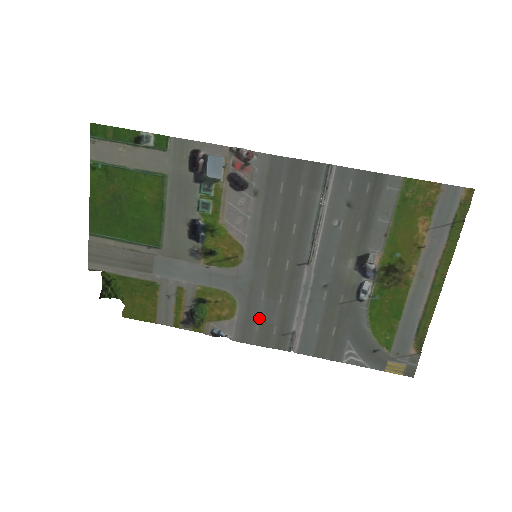
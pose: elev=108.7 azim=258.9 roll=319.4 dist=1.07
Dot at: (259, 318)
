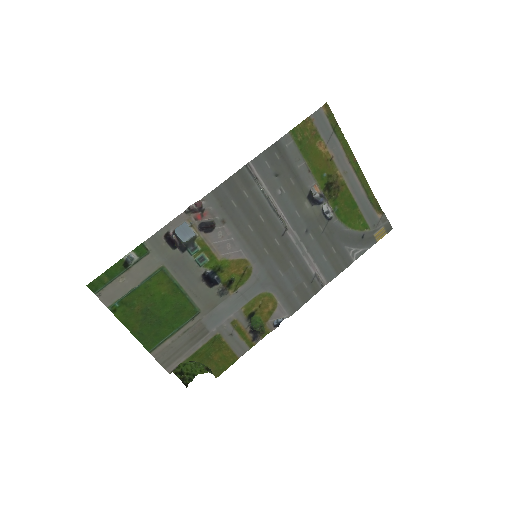
Dot at: (291, 288)
